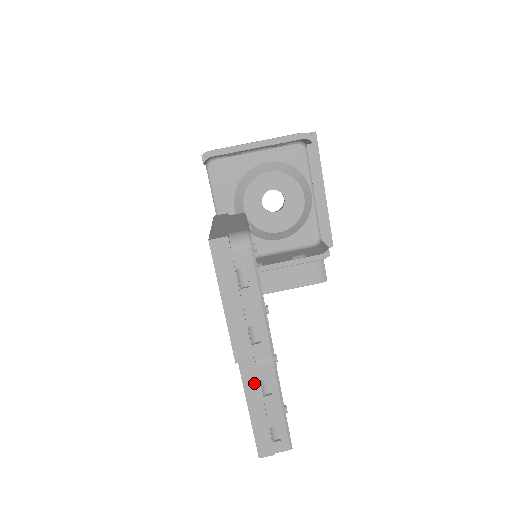
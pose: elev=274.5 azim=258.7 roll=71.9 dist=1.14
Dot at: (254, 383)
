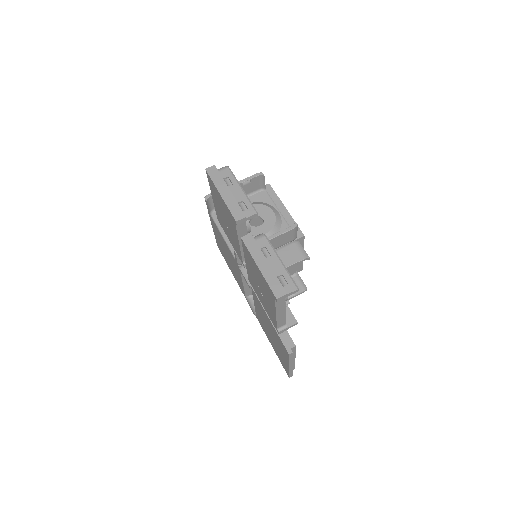
Dot at: (256, 249)
